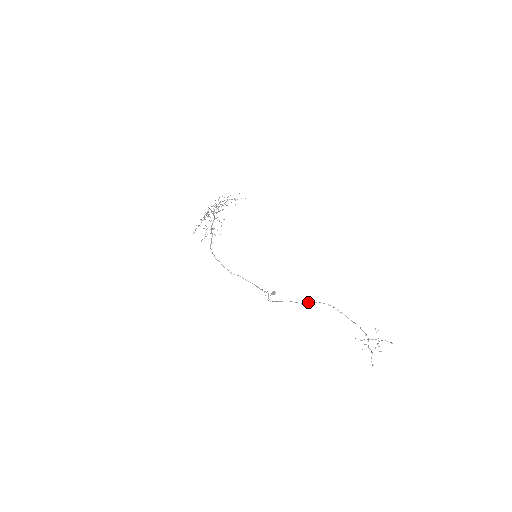
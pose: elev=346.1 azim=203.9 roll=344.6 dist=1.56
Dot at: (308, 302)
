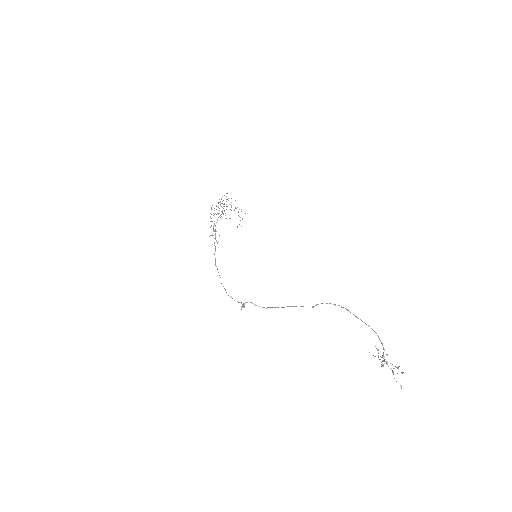
Dot at: (316, 304)
